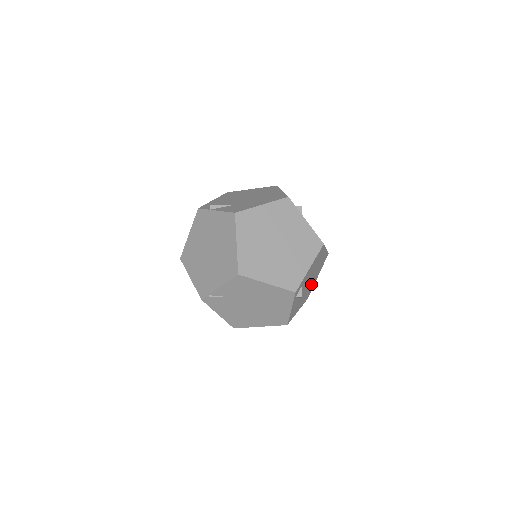
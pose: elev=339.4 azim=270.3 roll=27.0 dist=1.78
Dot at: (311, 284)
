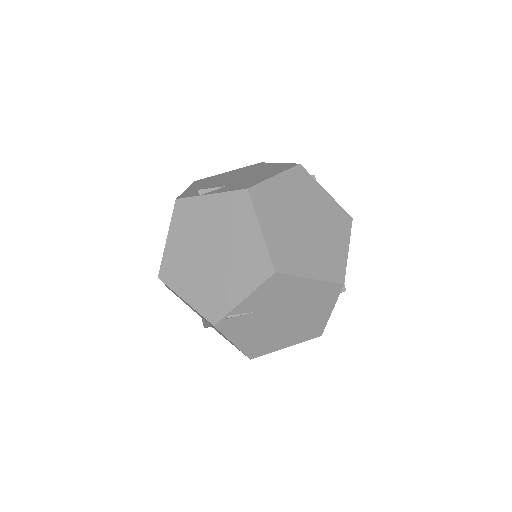
Dot at: occluded
